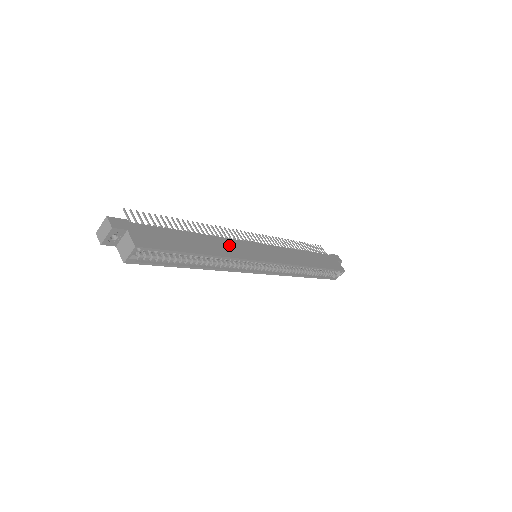
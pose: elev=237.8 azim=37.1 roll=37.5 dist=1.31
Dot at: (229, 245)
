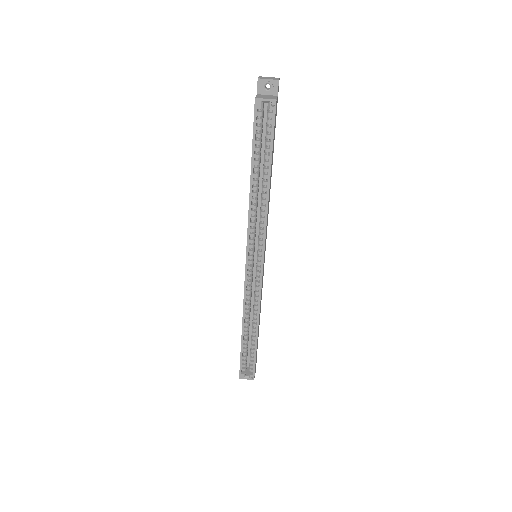
Dot at: occluded
